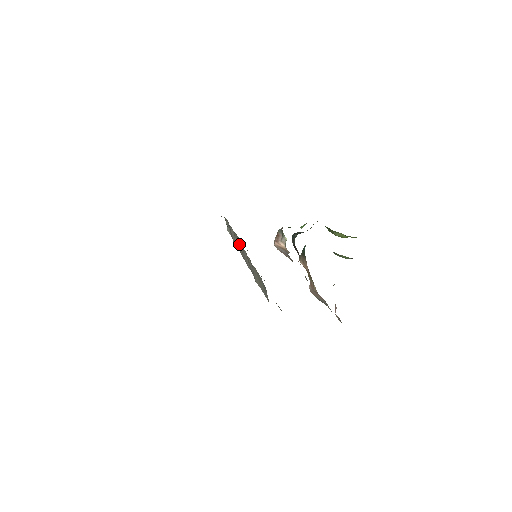
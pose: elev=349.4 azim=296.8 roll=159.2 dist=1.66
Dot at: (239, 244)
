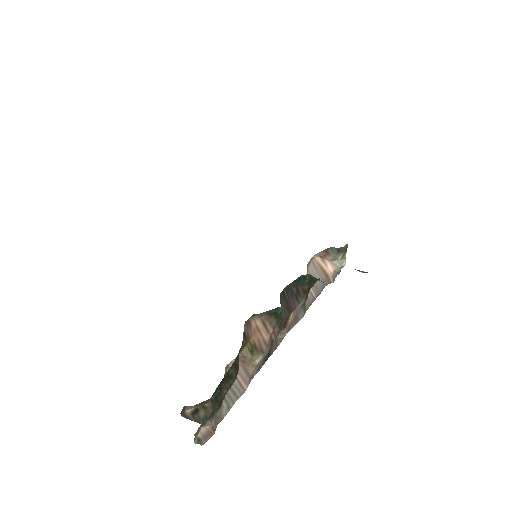
Dot at: occluded
